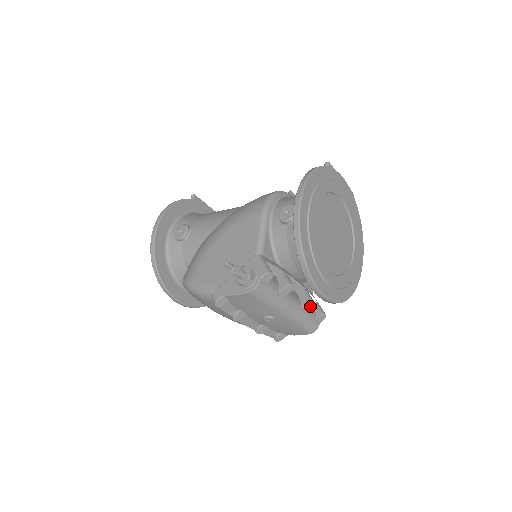
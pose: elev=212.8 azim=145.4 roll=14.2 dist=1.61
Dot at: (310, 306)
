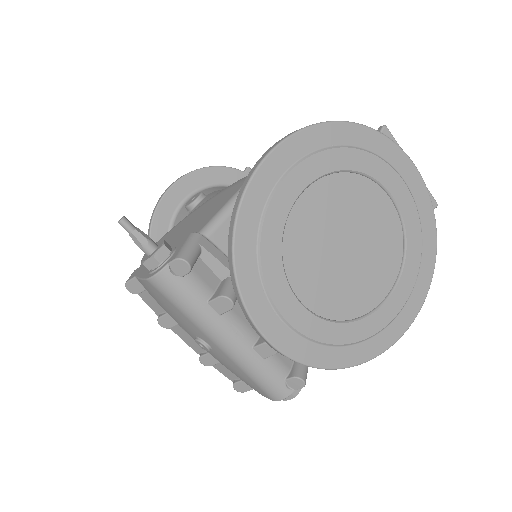
Dot at: (270, 352)
